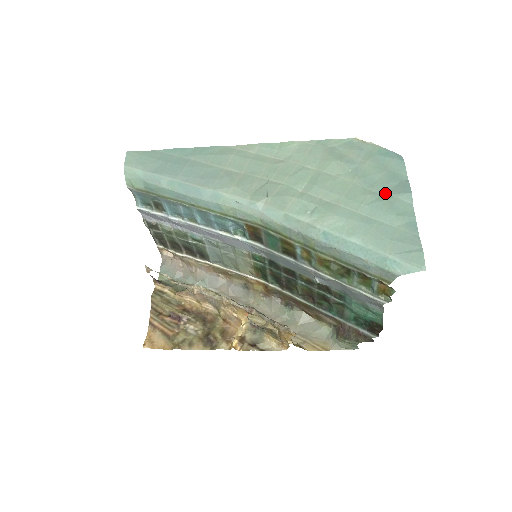
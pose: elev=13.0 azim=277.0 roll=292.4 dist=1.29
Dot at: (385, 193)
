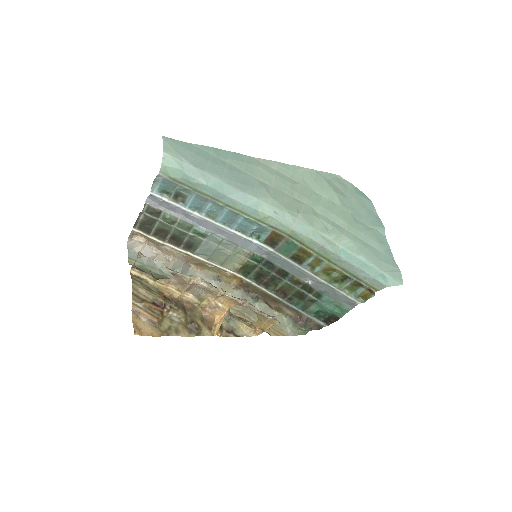
Dot at: (369, 225)
